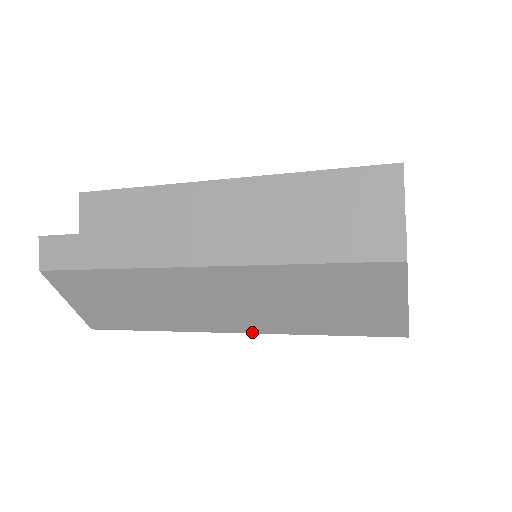
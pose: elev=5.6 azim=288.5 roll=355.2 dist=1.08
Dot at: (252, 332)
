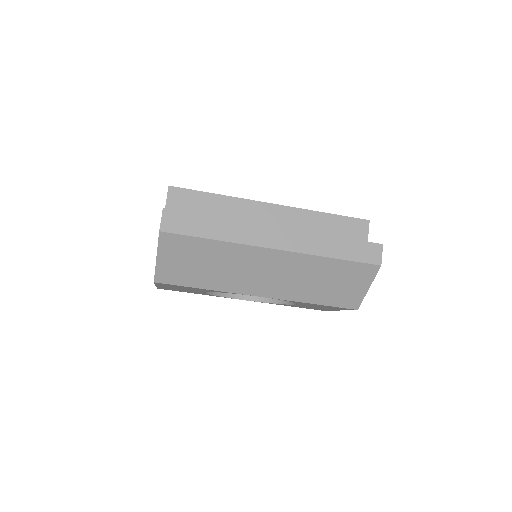
Dot at: (274, 297)
